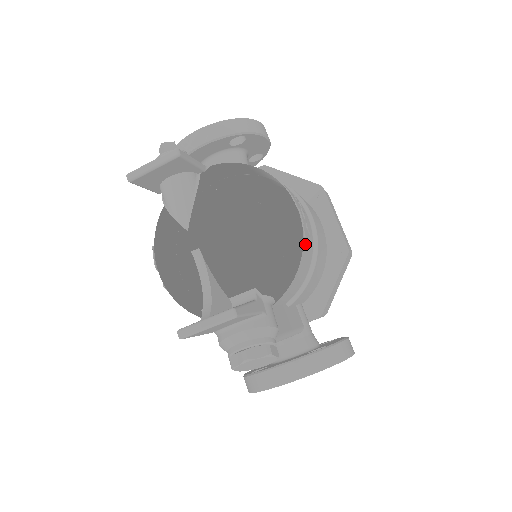
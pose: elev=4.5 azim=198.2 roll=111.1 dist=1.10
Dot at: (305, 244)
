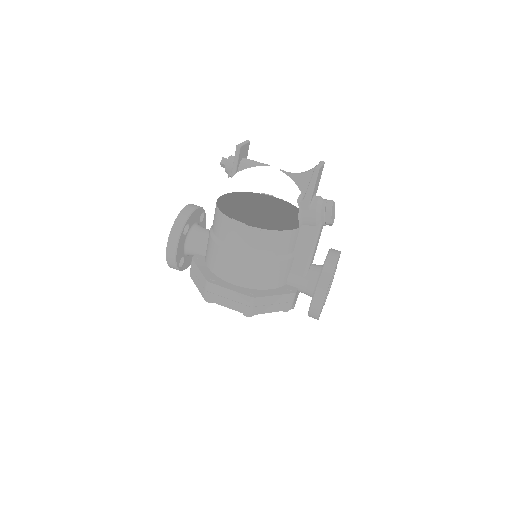
Dot at: (288, 208)
